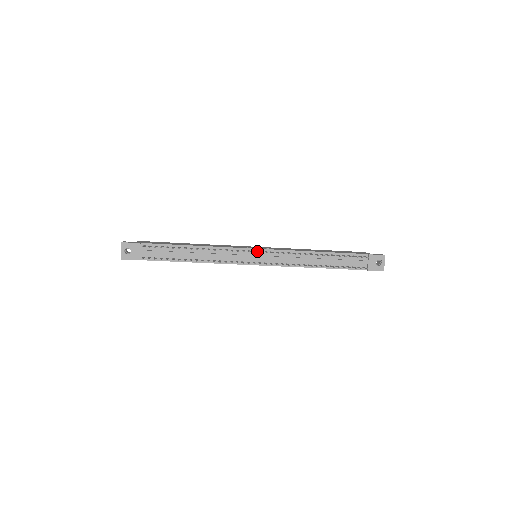
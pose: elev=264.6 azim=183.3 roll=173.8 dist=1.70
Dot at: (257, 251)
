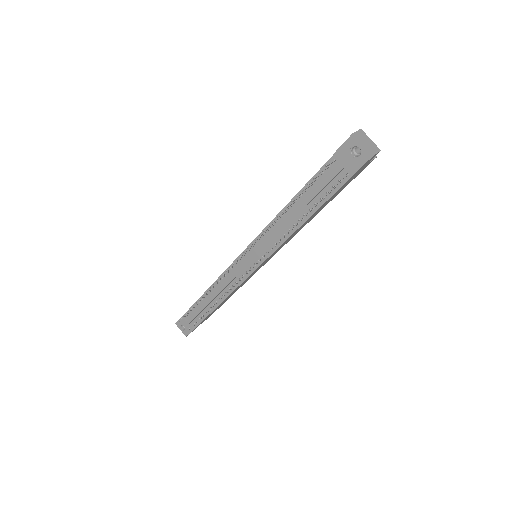
Dot at: (243, 256)
